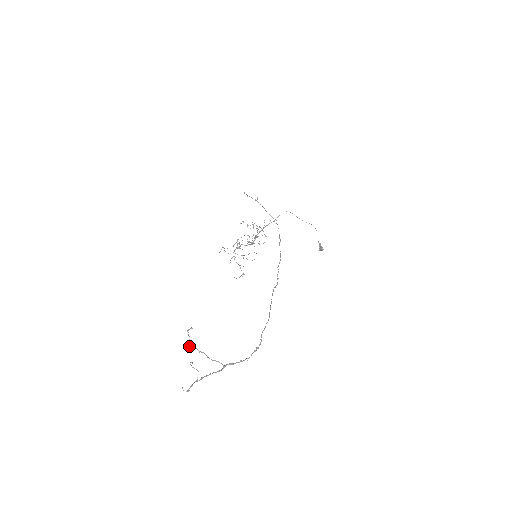
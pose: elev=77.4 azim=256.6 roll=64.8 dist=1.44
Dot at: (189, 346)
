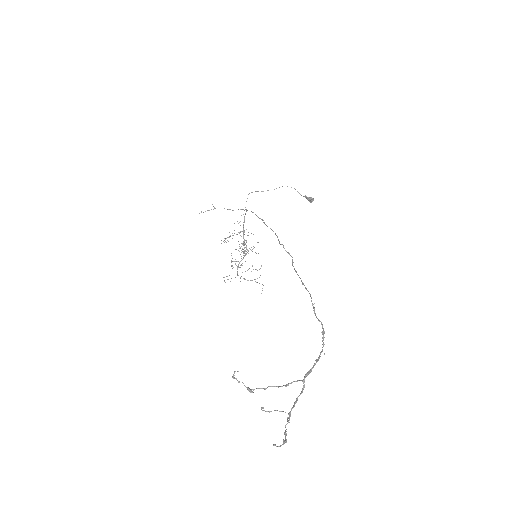
Dot at: occluded
